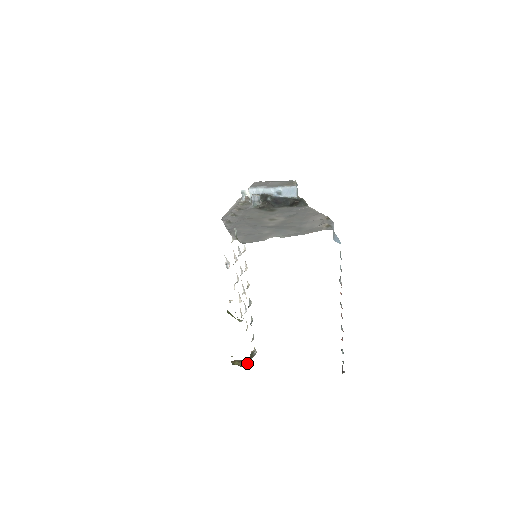
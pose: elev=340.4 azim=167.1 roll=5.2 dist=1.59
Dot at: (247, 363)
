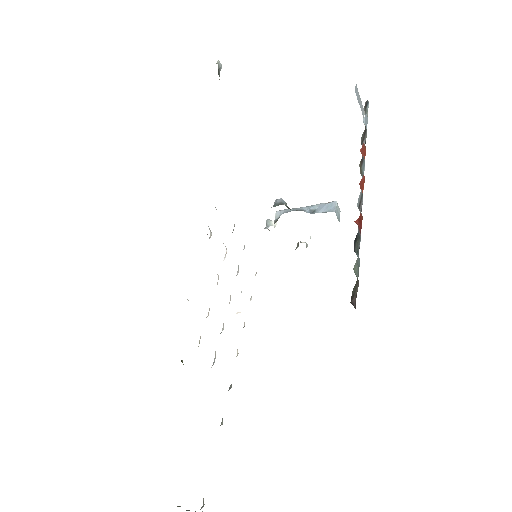
Dot at: occluded
